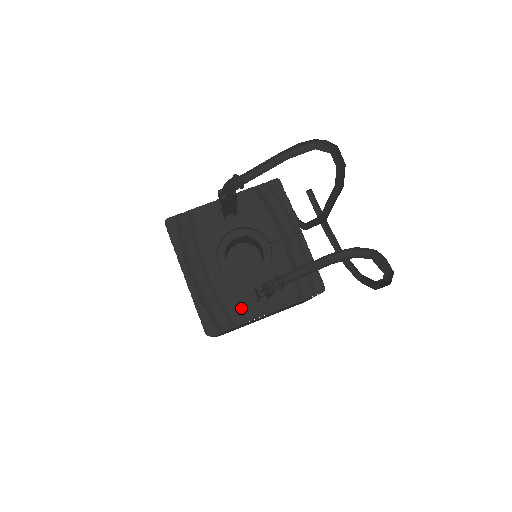
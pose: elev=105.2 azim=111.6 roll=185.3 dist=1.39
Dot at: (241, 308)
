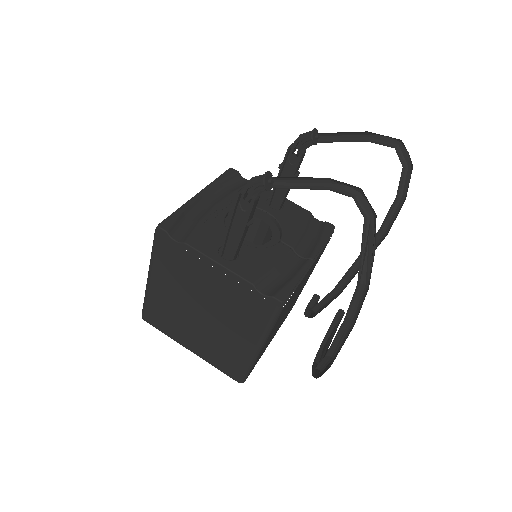
Dot at: (204, 241)
